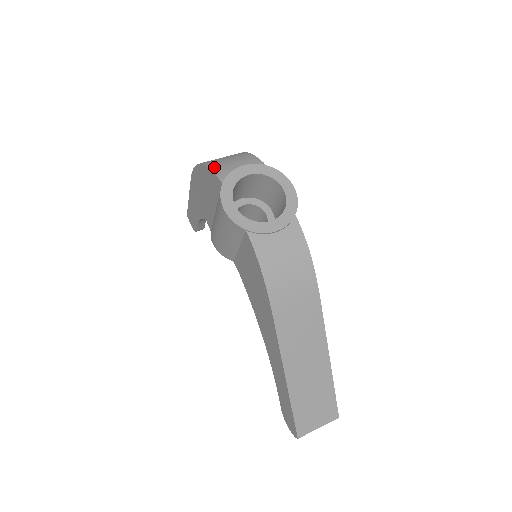
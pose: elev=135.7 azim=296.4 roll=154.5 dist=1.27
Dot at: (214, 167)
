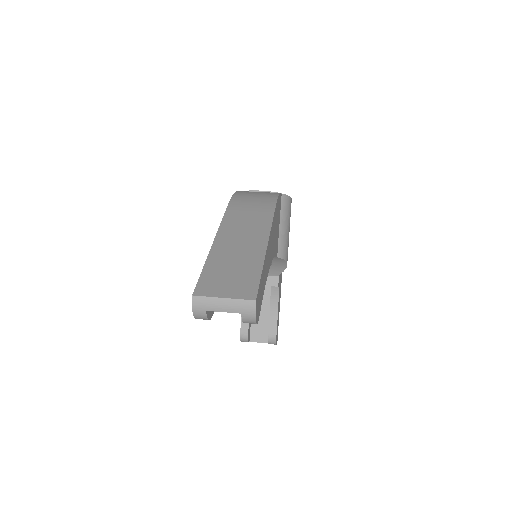
Dot at: occluded
